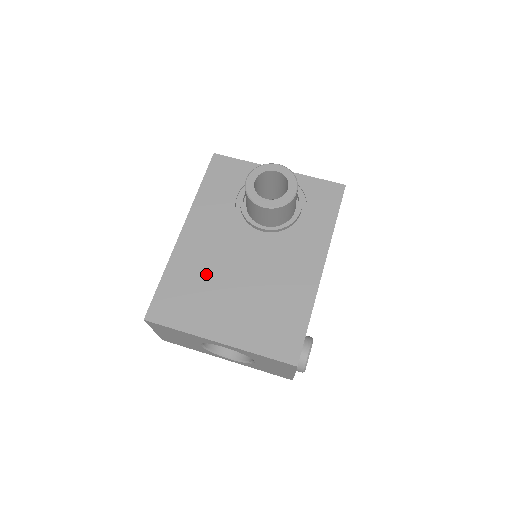
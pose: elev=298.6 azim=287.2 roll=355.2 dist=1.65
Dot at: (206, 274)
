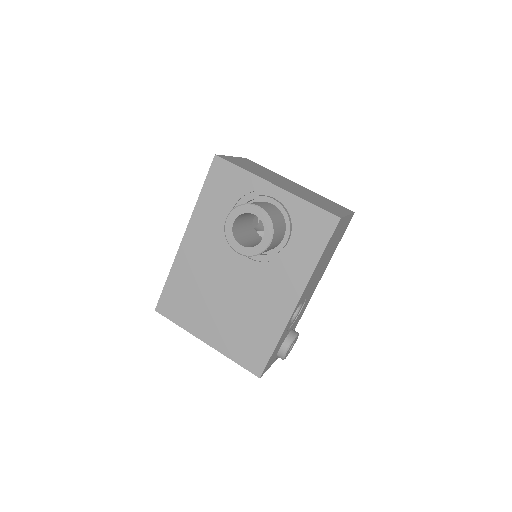
Dot at: (200, 284)
